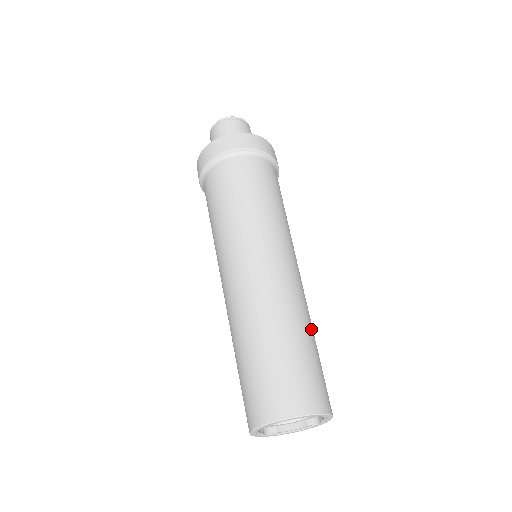
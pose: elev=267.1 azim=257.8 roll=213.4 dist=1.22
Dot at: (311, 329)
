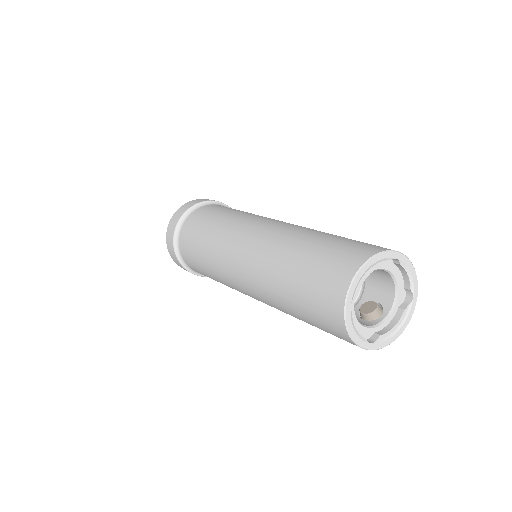
Dot at: occluded
